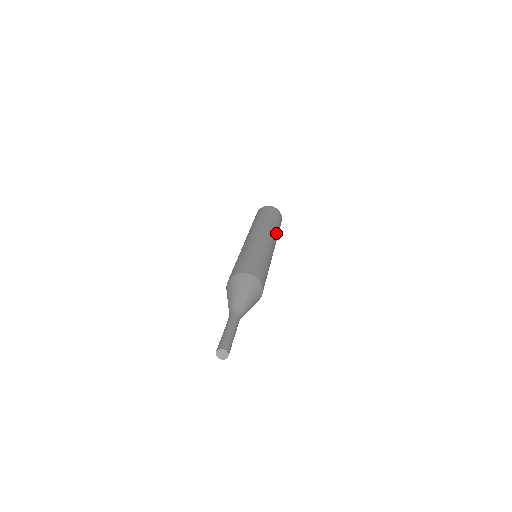
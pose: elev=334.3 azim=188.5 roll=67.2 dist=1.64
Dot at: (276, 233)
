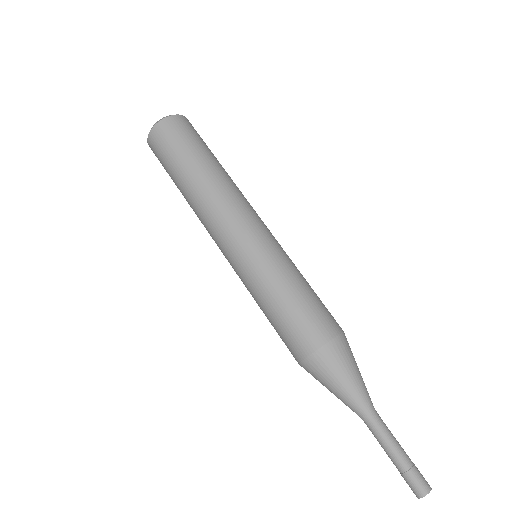
Dot at: occluded
